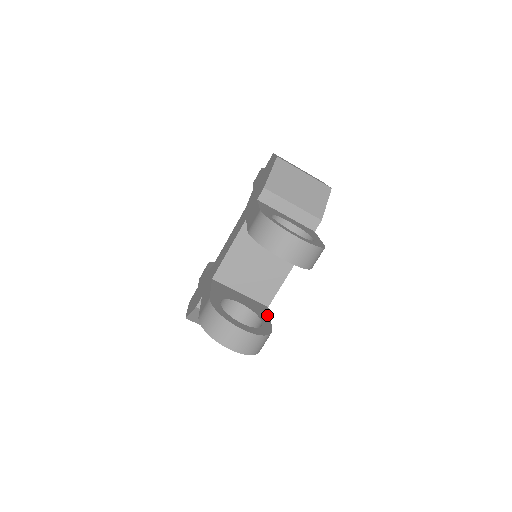
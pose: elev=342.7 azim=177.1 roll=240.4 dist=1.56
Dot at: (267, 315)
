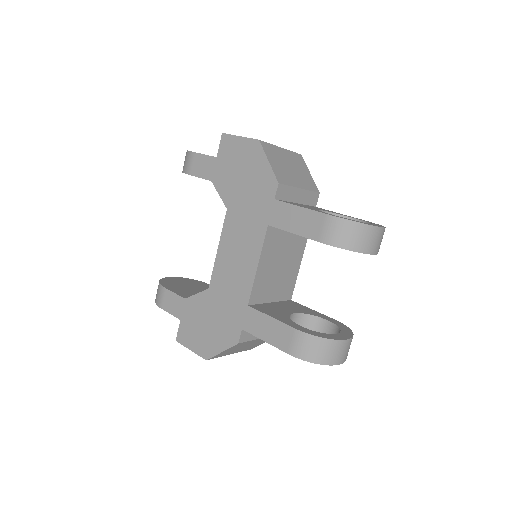
Dot at: (309, 309)
